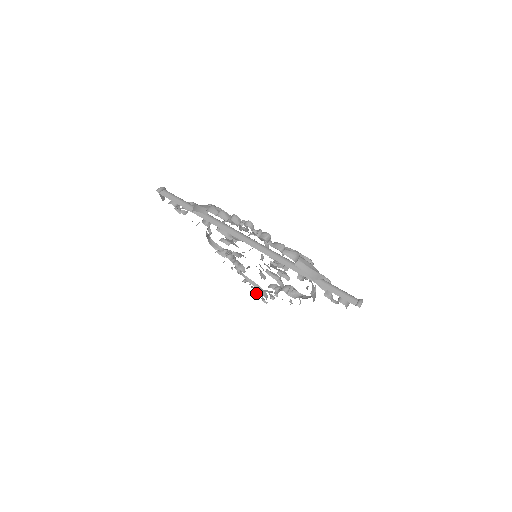
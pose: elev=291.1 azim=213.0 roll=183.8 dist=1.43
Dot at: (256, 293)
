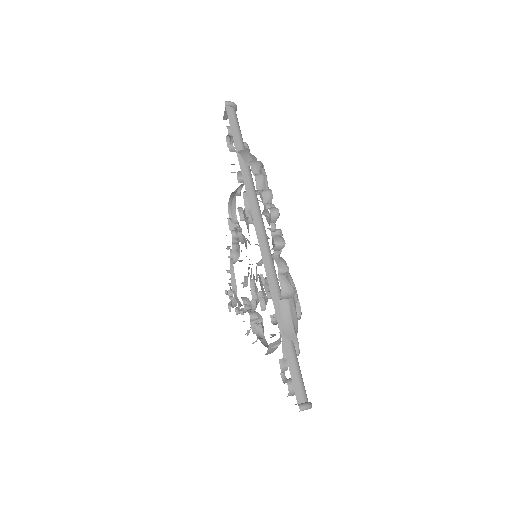
Dot at: (229, 292)
